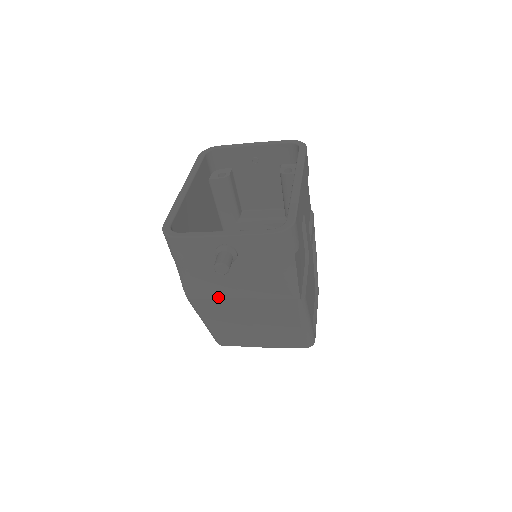
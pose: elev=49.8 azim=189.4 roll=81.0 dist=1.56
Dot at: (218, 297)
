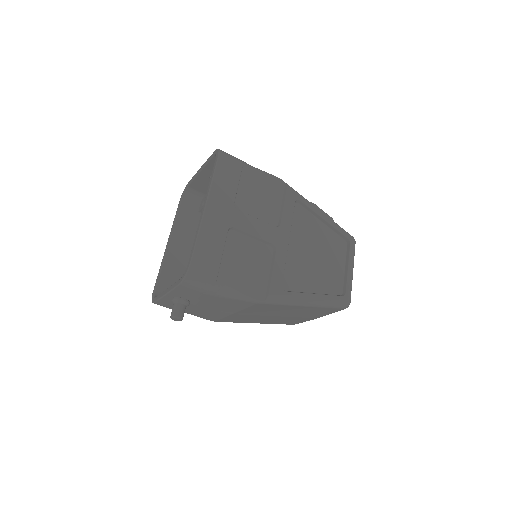
Dot at: (223, 317)
